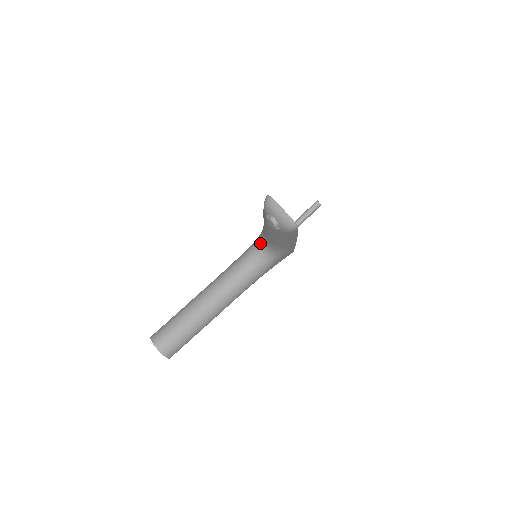
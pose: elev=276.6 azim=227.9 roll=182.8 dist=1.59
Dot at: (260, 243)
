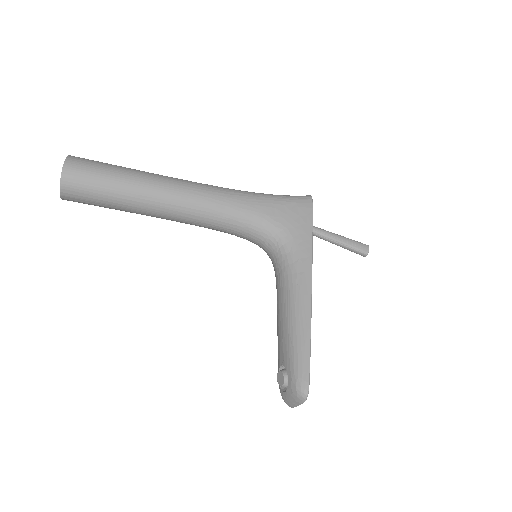
Dot at: (276, 249)
